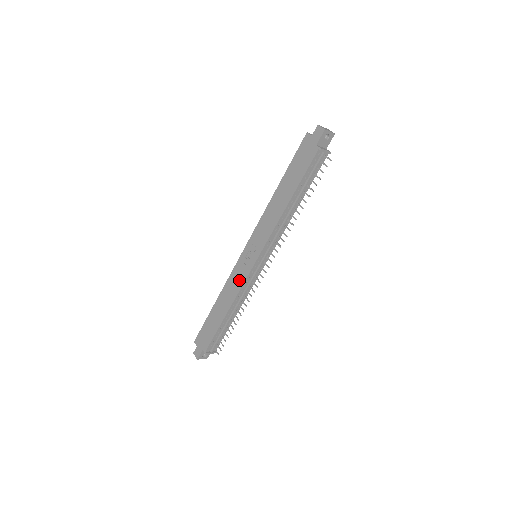
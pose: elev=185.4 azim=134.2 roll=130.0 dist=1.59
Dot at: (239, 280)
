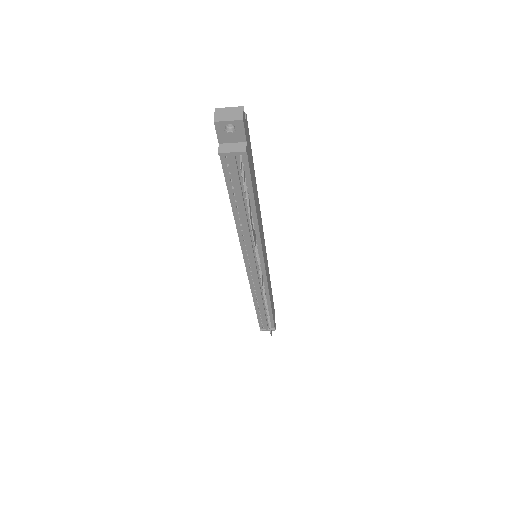
Dot at: occluded
